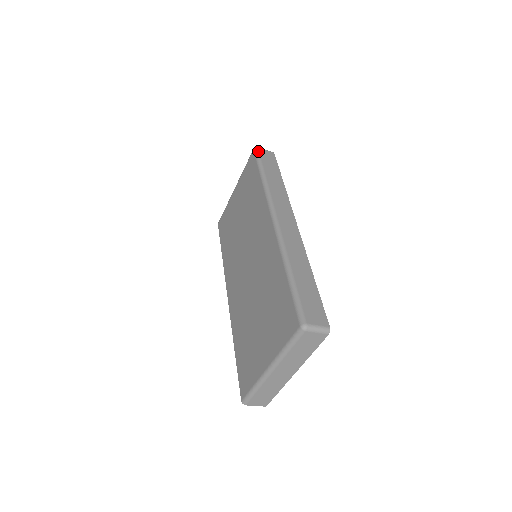
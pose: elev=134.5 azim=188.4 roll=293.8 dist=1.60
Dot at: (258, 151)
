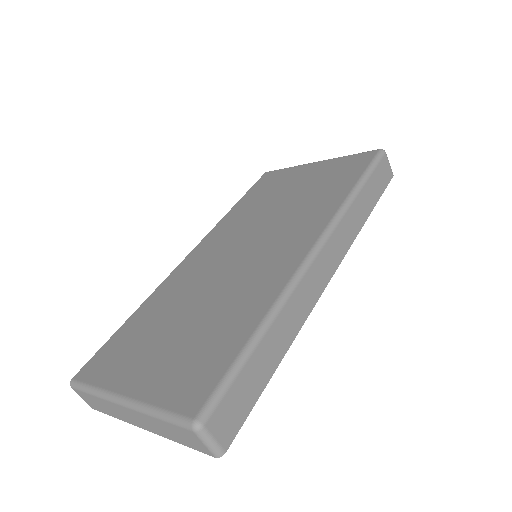
Dot at: (382, 157)
